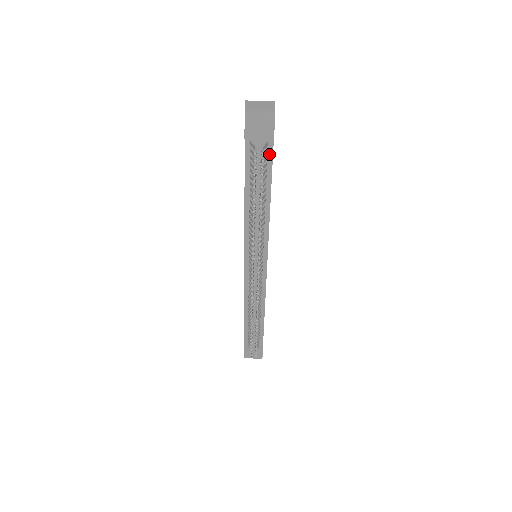
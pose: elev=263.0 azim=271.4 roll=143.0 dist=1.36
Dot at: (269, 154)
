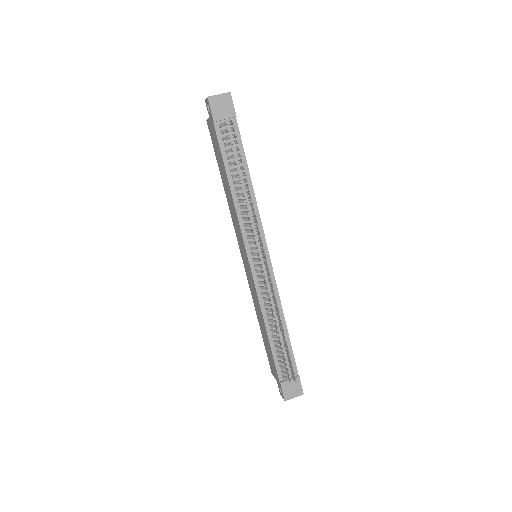
Dot at: (236, 133)
